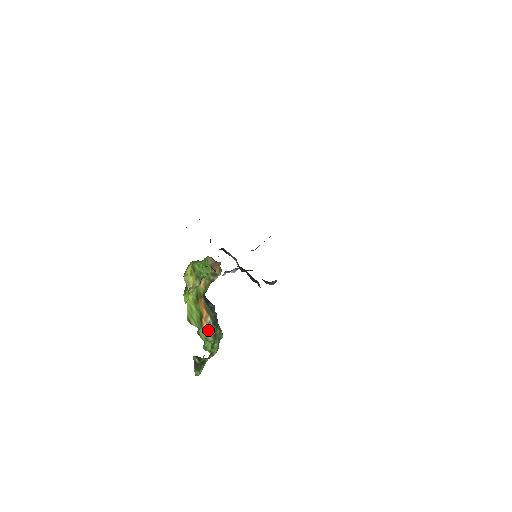
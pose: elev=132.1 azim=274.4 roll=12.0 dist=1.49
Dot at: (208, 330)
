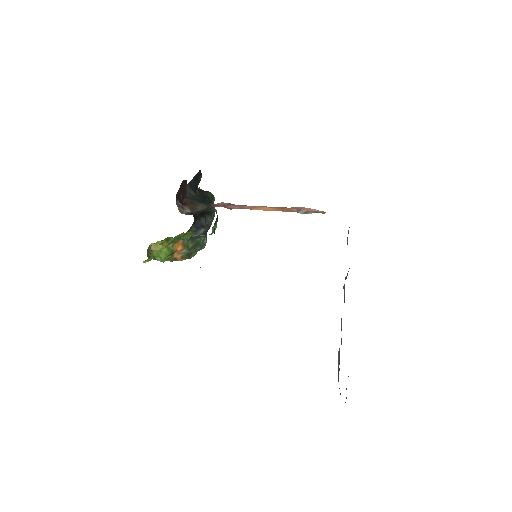
Dot at: (180, 256)
